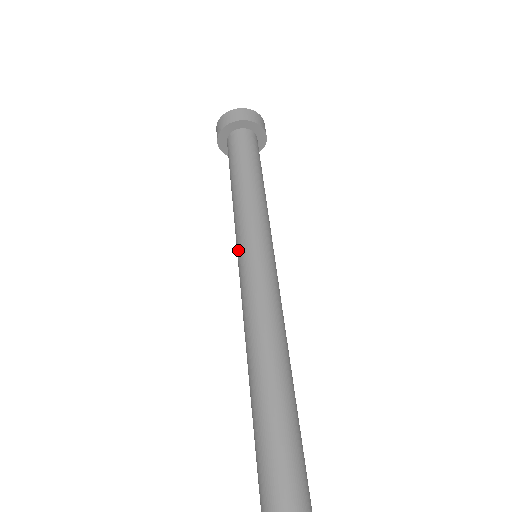
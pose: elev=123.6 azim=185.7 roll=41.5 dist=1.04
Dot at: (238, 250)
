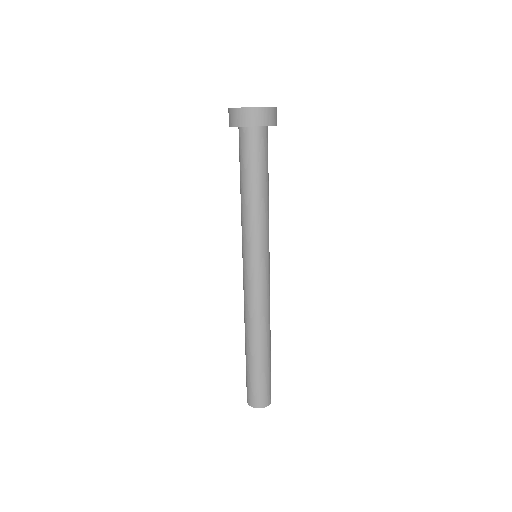
Dot at: occluded
